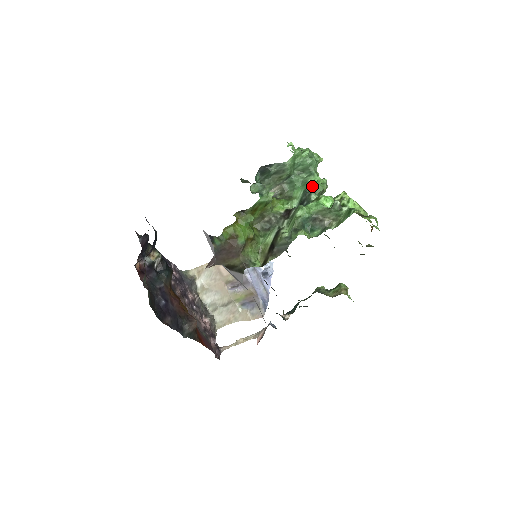
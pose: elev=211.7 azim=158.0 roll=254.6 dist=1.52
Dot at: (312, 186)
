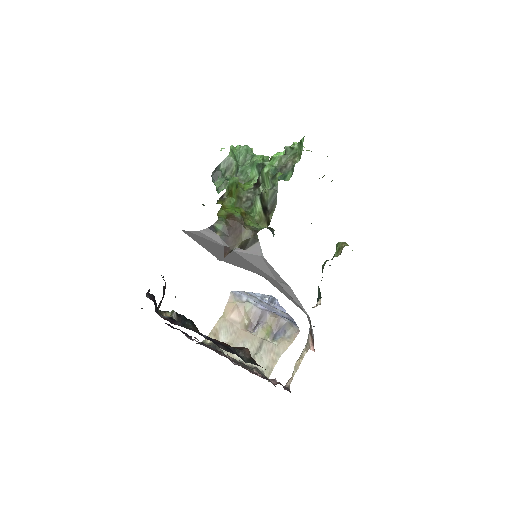
Dot at: (260, 161)
